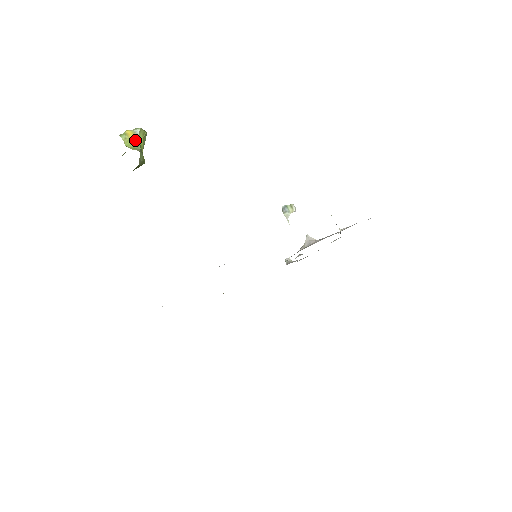
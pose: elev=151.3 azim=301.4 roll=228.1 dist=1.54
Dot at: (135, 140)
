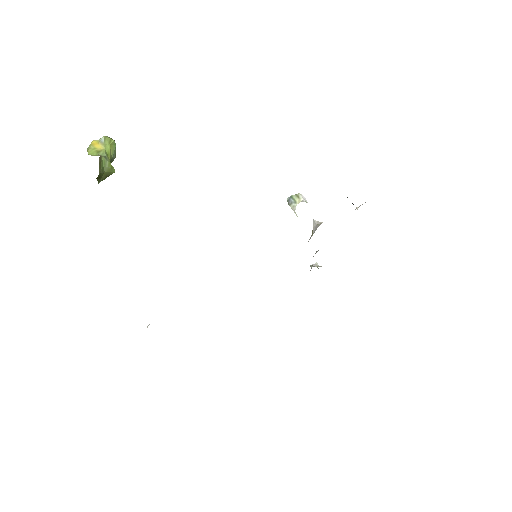
Dot at: (100, 148)
